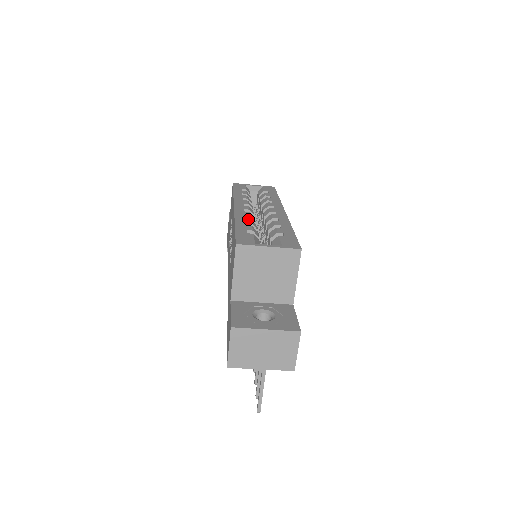
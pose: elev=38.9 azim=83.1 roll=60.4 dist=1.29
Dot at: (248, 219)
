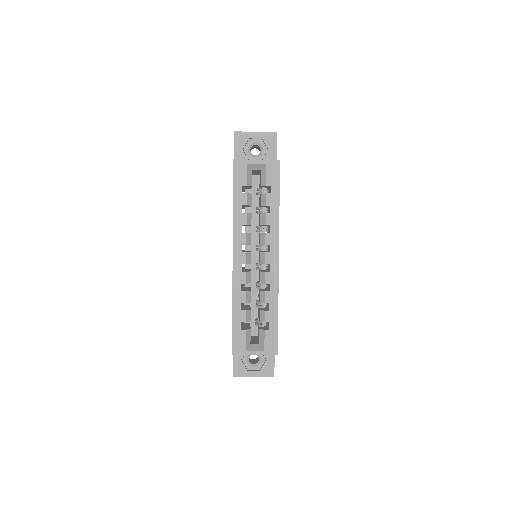
Dot at: (243, 294)
